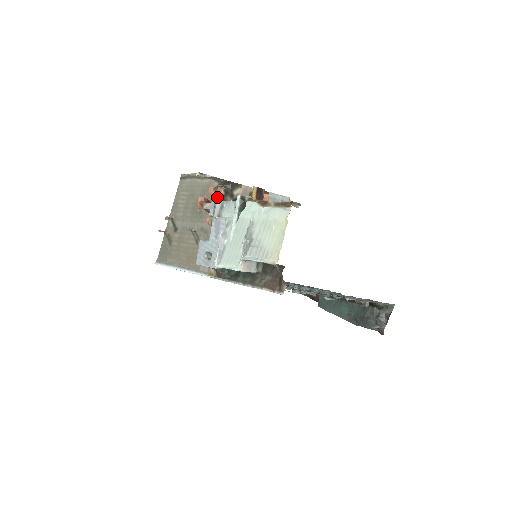
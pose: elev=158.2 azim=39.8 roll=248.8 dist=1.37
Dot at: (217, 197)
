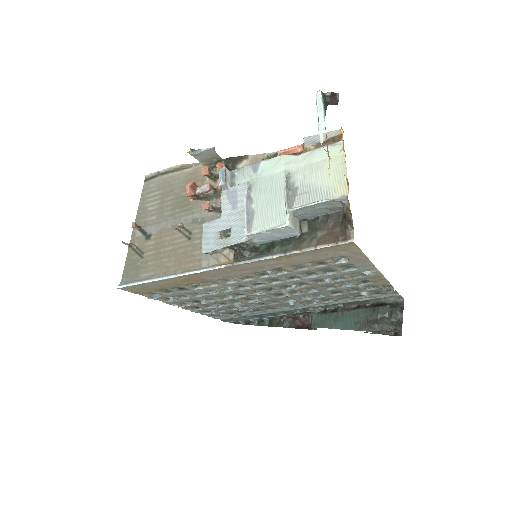
Dot at: (211, 180)
